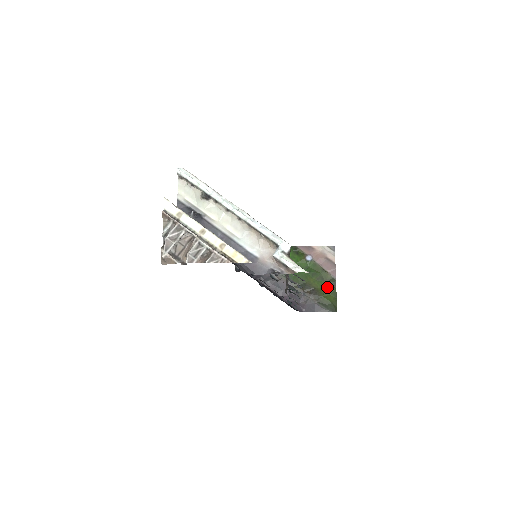
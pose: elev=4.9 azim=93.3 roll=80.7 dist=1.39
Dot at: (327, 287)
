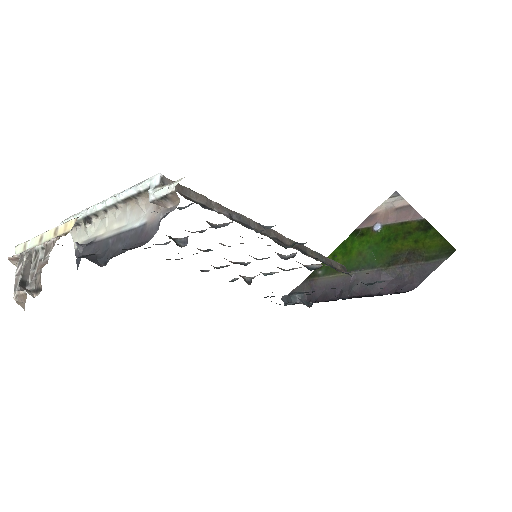
Dot at: (422, 236)
